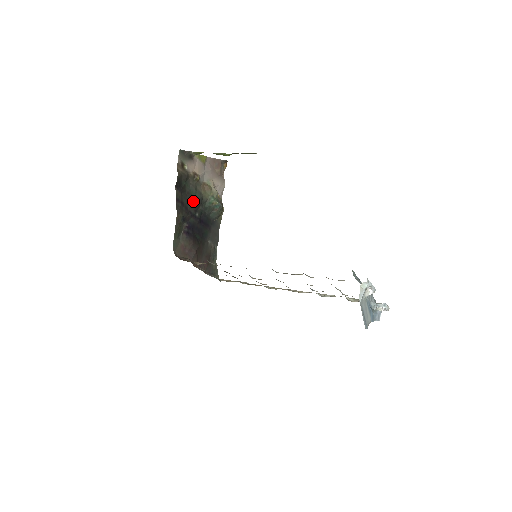
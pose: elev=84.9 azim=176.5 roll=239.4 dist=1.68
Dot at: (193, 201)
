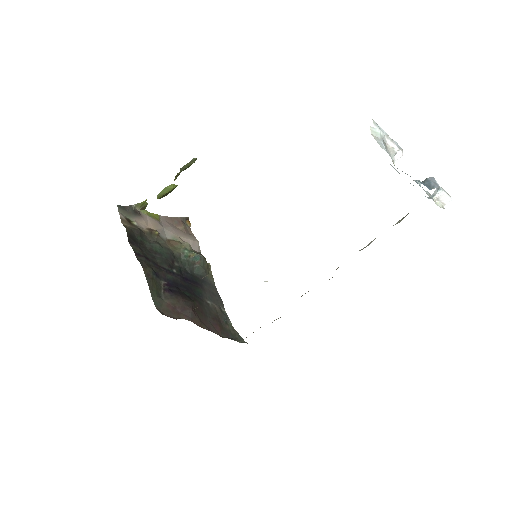
Dot at: (161, 257)
